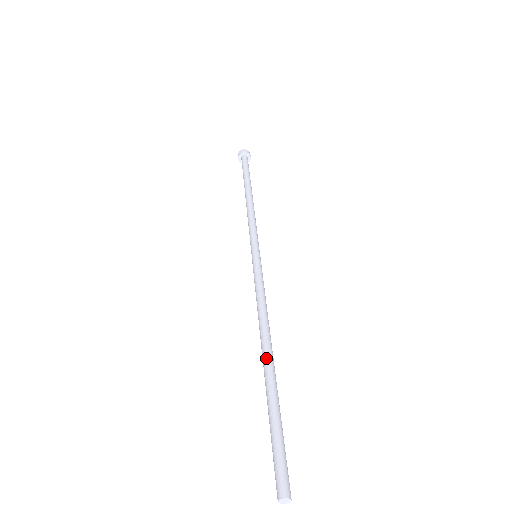
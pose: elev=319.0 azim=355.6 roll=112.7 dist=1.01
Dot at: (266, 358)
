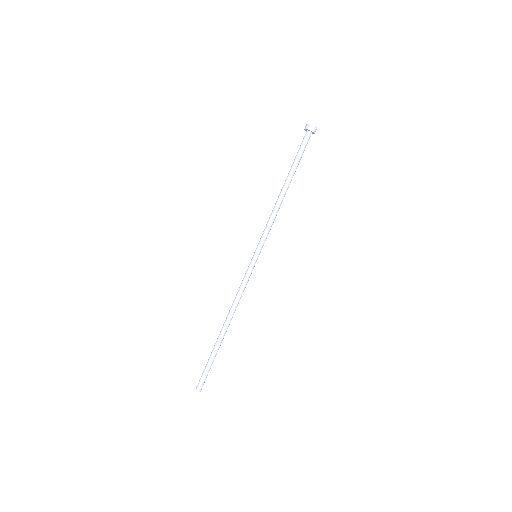
Dot at: (221, 330)
